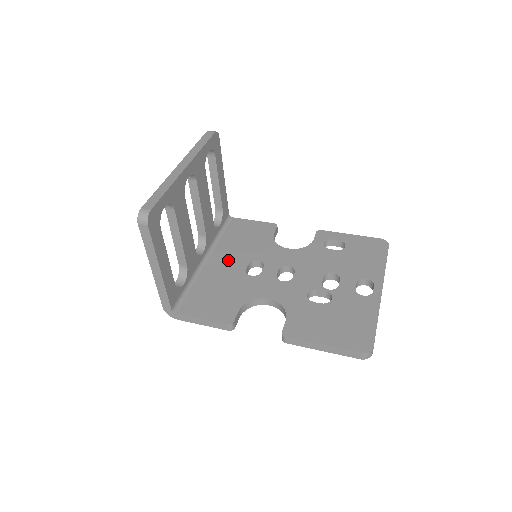
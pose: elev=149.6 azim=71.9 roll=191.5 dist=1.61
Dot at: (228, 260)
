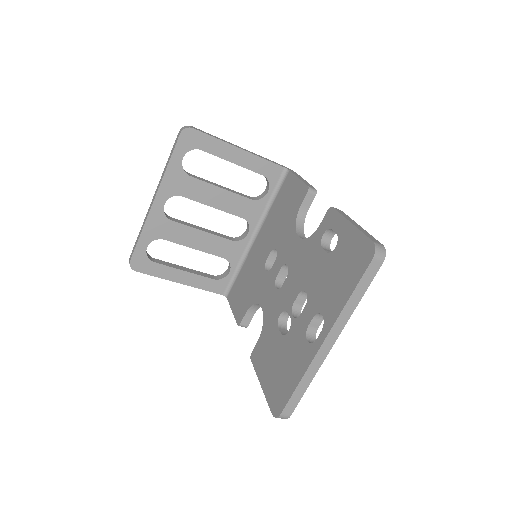
Dot at: (264, 242)
